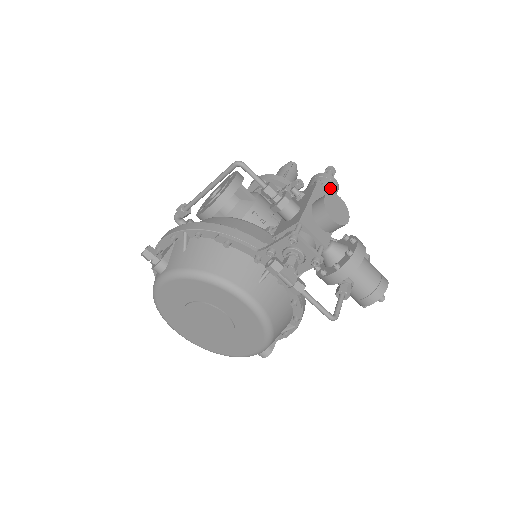
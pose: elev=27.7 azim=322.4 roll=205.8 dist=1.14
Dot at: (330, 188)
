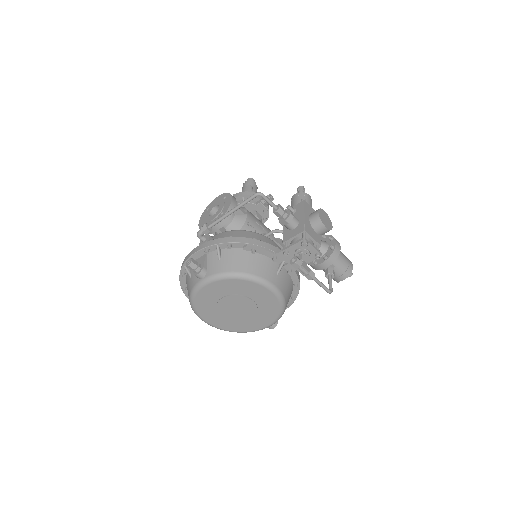
Dot at: (309, 203)
